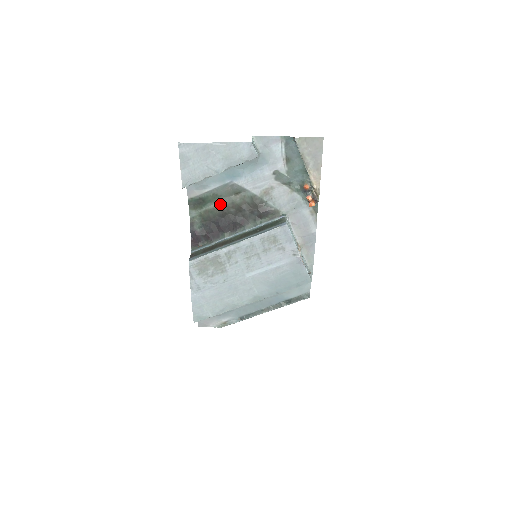
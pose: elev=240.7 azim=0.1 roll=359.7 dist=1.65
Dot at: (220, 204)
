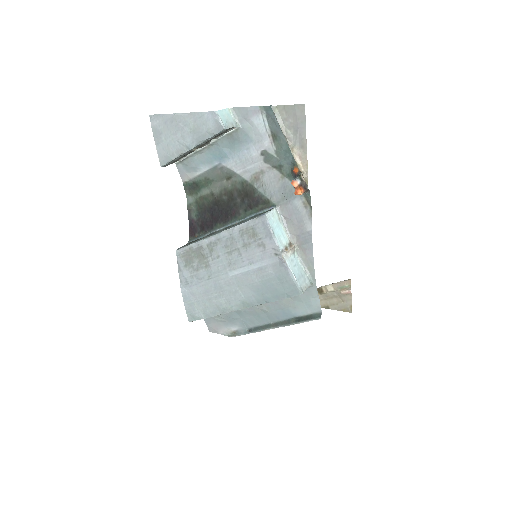
Dot at: (213, 190)
